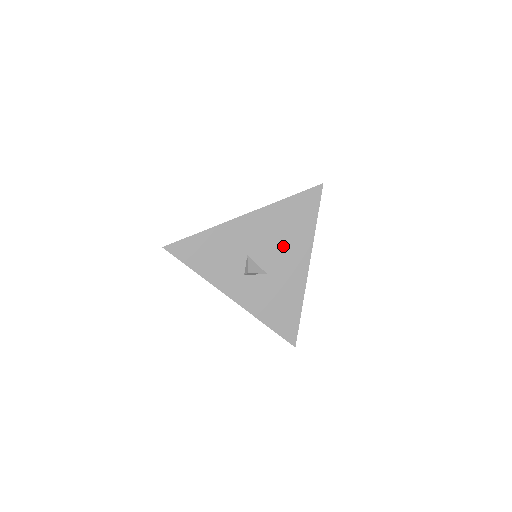
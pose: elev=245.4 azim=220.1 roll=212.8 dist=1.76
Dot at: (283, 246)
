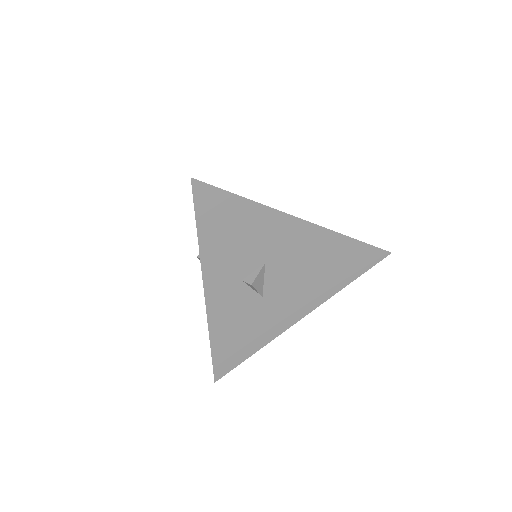
Dot at: (303, 281)
